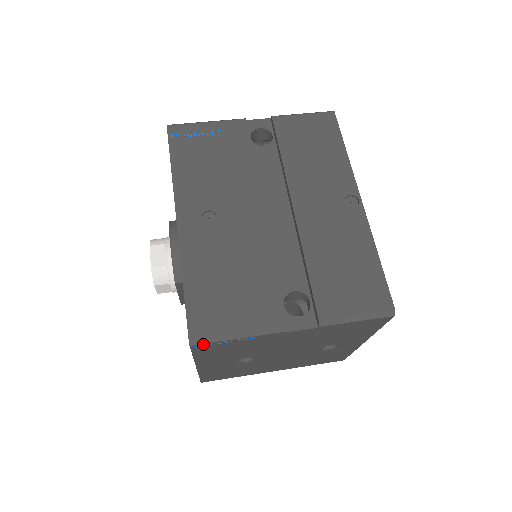
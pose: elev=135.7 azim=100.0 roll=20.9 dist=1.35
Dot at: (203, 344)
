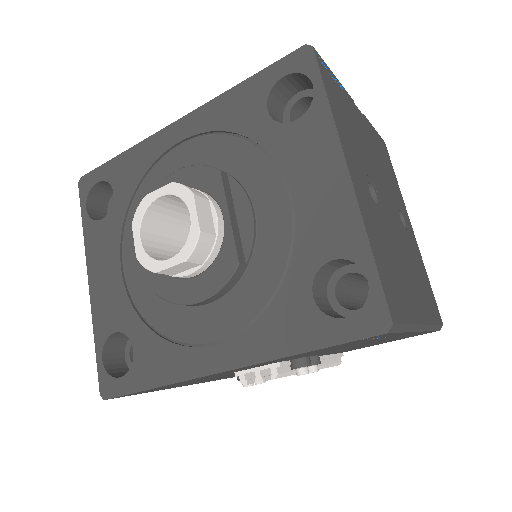
Dot at: (320, 58)
